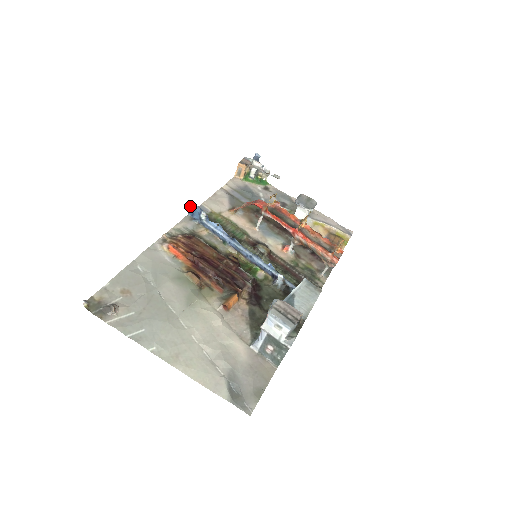
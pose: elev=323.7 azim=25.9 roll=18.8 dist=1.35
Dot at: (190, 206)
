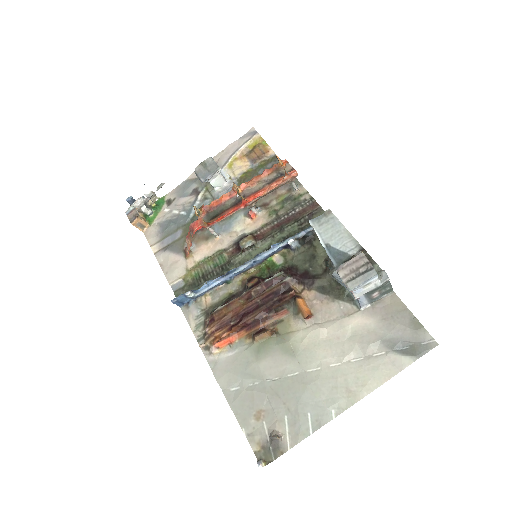
Dot at: occluded
